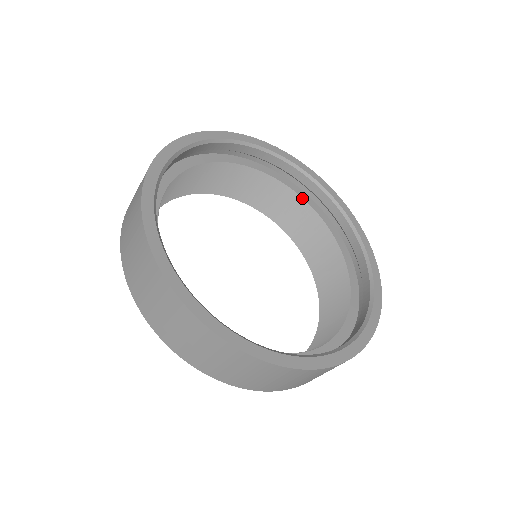
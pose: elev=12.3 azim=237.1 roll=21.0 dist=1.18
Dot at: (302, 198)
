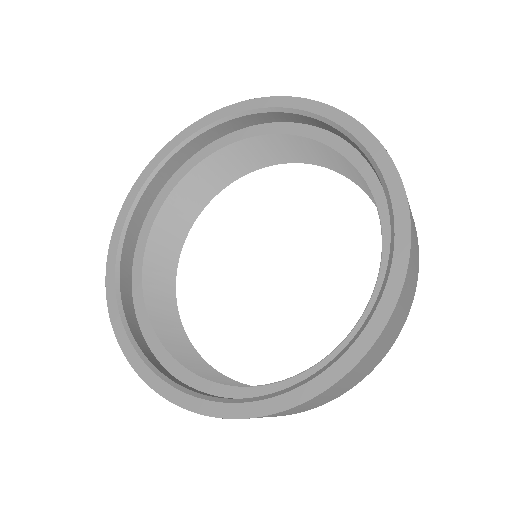
Dot at: (325, 145)
